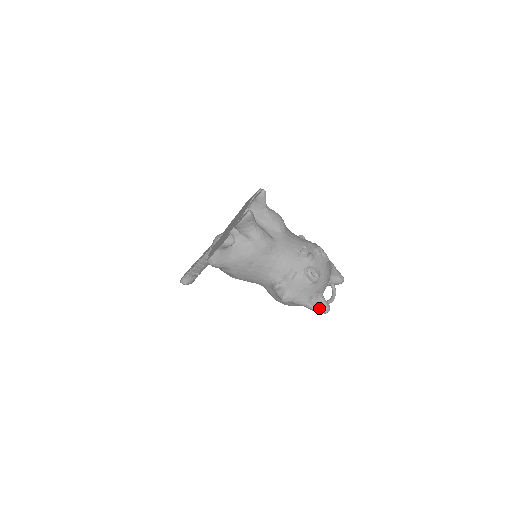
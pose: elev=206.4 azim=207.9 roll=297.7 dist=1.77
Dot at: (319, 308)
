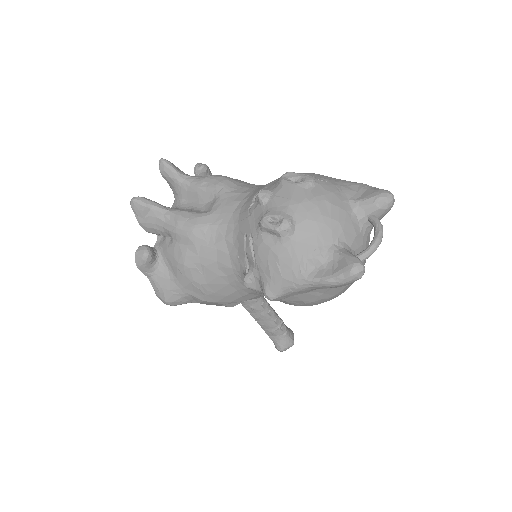
Dot at: (334, 275)
